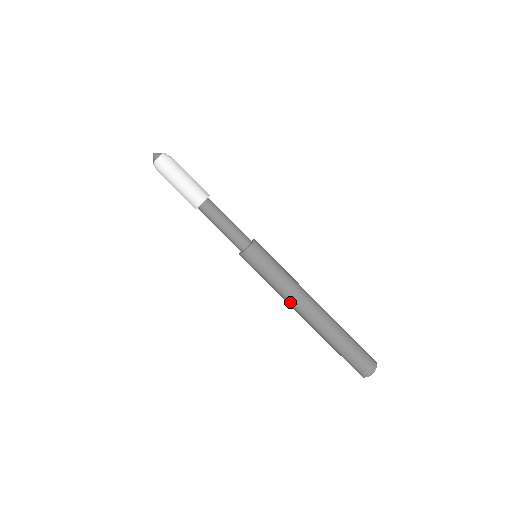
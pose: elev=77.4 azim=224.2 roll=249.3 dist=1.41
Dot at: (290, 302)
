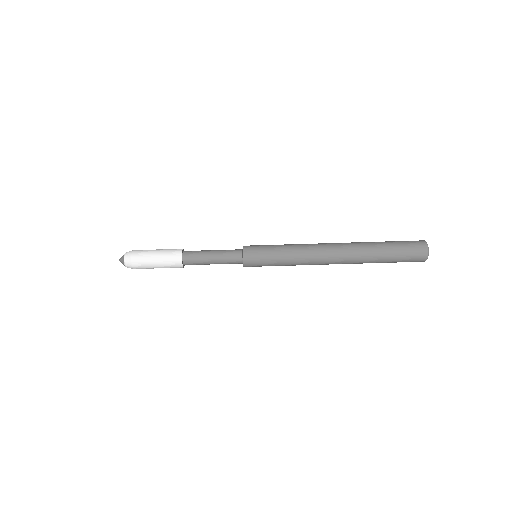
Dot at: occluded
